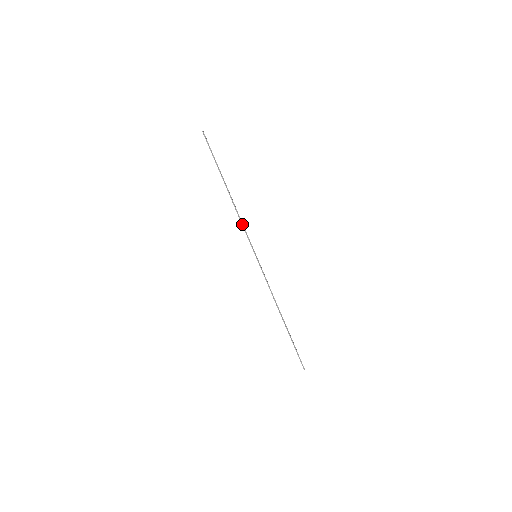
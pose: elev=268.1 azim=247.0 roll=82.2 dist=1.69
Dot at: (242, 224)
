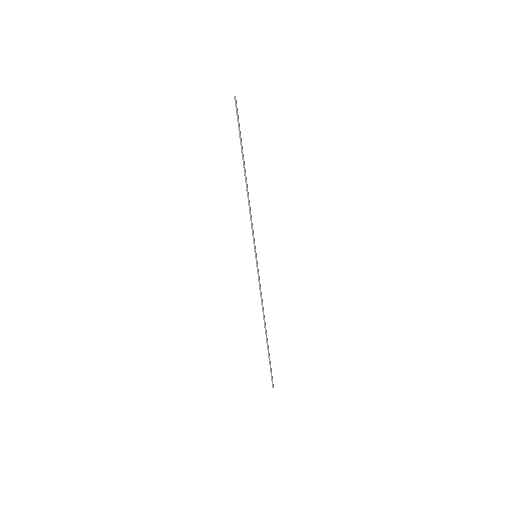
Dot at: (250, 217)
